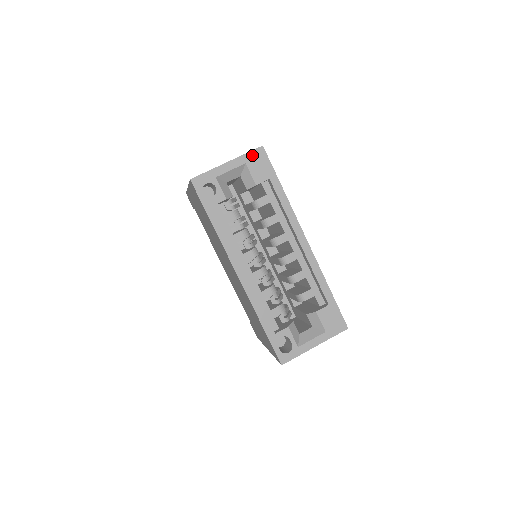
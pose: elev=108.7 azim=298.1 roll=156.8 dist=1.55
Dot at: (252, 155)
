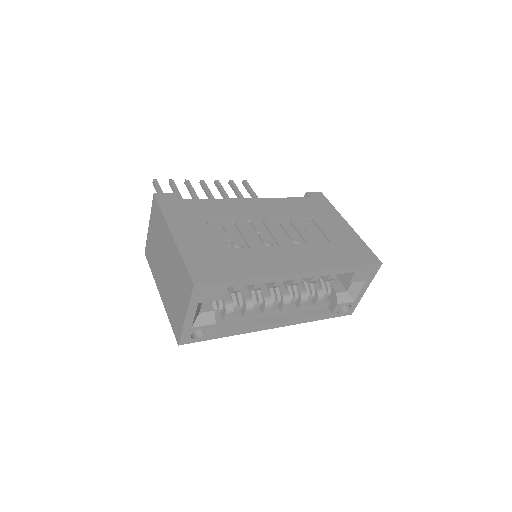
Dot at: (195, 296)
